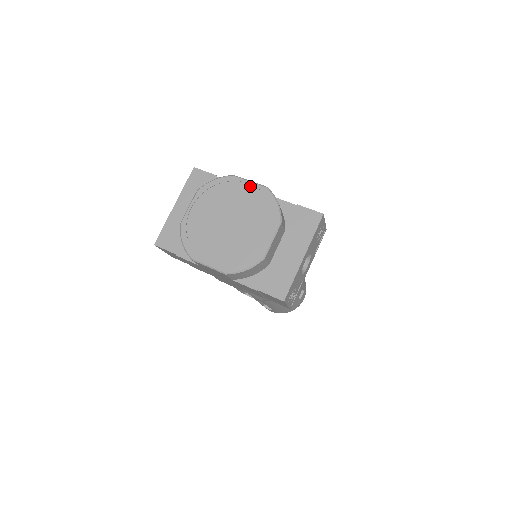
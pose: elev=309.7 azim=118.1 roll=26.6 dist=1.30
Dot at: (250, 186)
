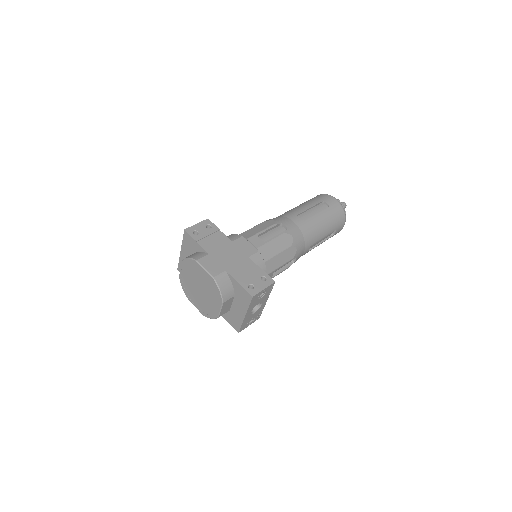
Dot at: (205, 273)
